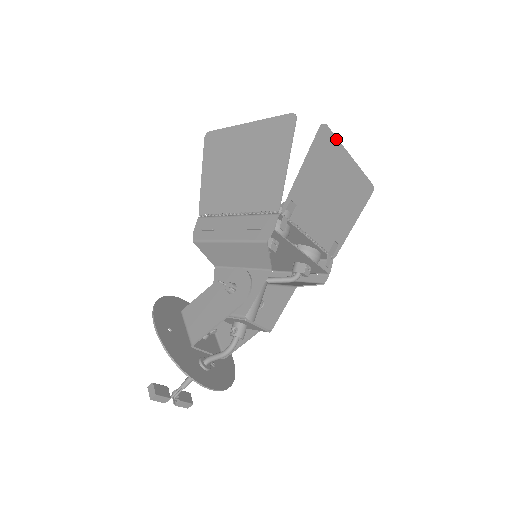
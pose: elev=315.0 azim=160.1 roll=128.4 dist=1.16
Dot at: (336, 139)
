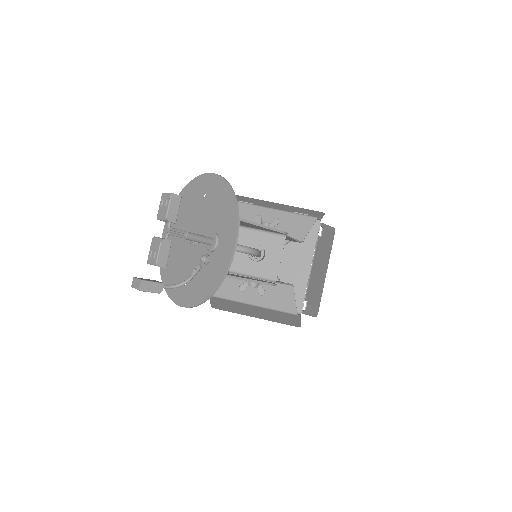
Dot at: (331, 248)
